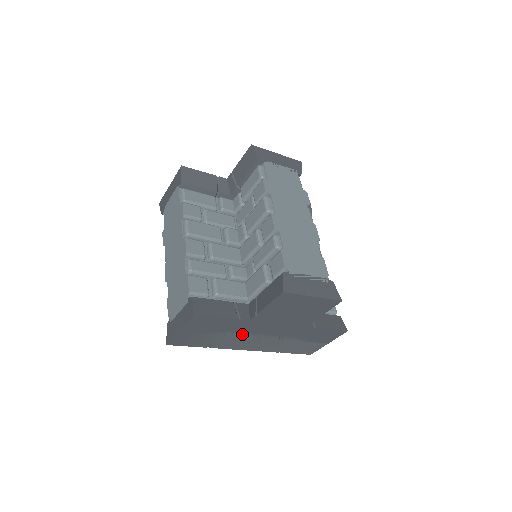
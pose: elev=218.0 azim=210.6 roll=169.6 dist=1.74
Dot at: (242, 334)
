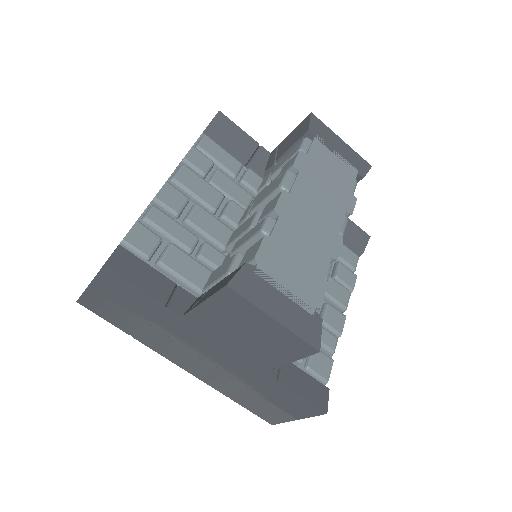
Dot at: (174, 336)
